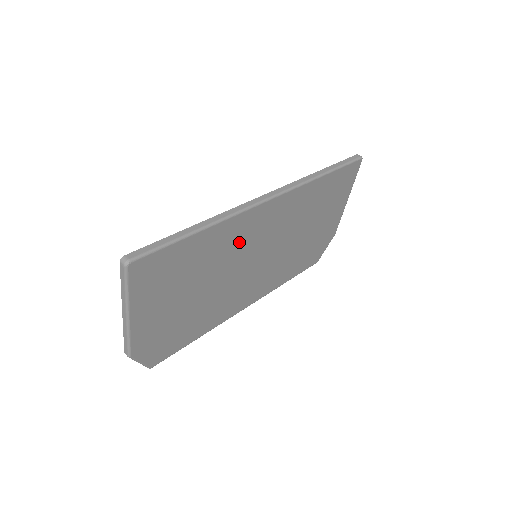
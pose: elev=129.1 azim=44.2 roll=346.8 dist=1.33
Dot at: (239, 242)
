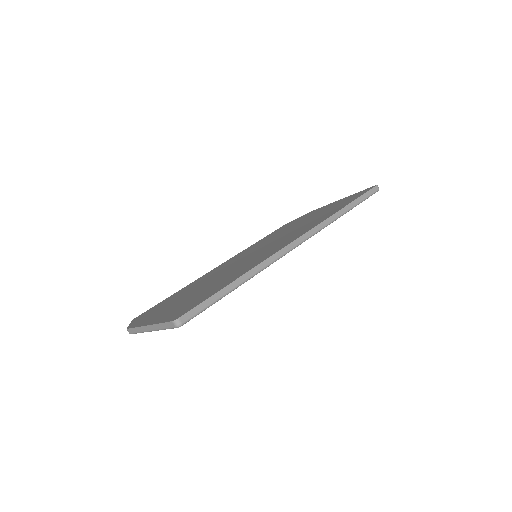
Dot at: occluded
